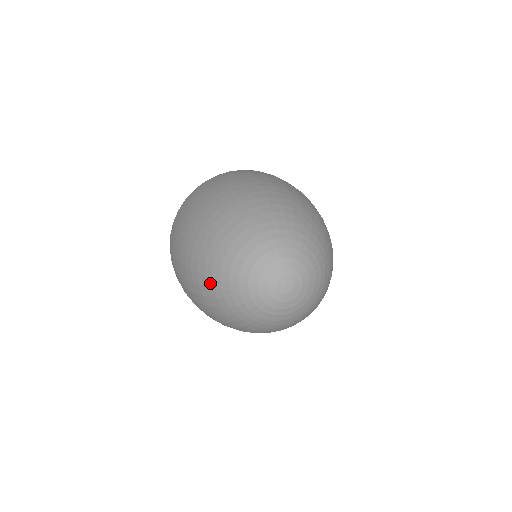
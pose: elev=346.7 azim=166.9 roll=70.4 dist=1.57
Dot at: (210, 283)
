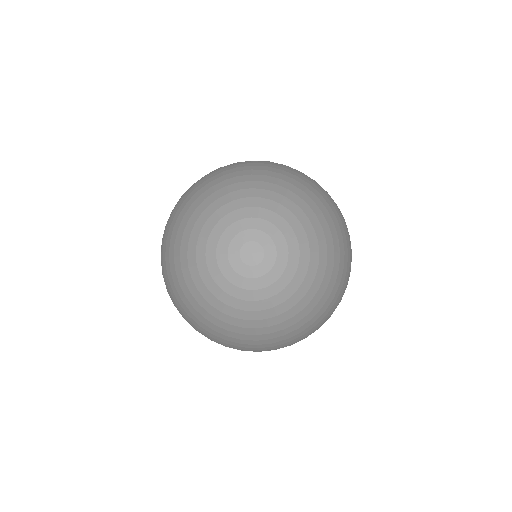
Dot at: (179, 223)
